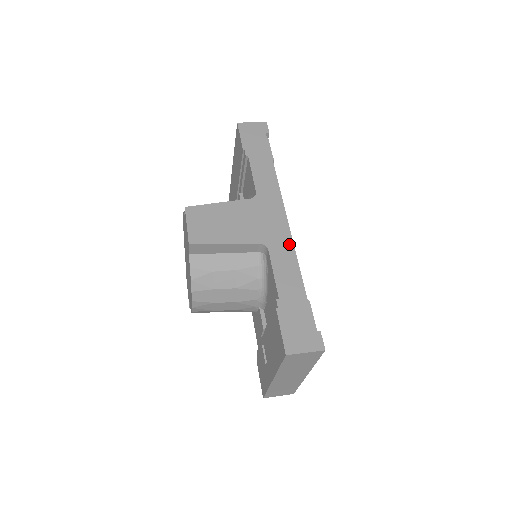
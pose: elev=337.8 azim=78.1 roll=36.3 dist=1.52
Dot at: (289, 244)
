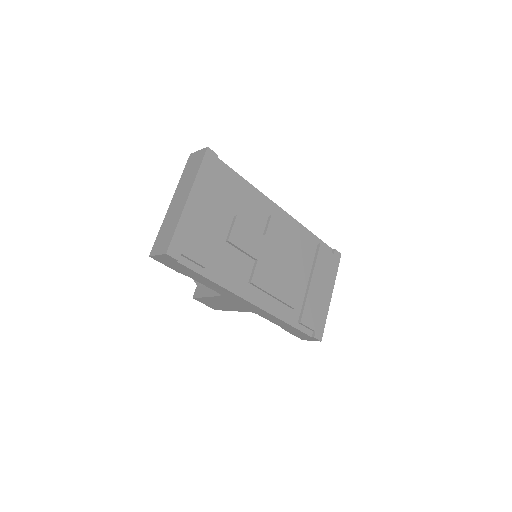
Dot at: (264, 197)
